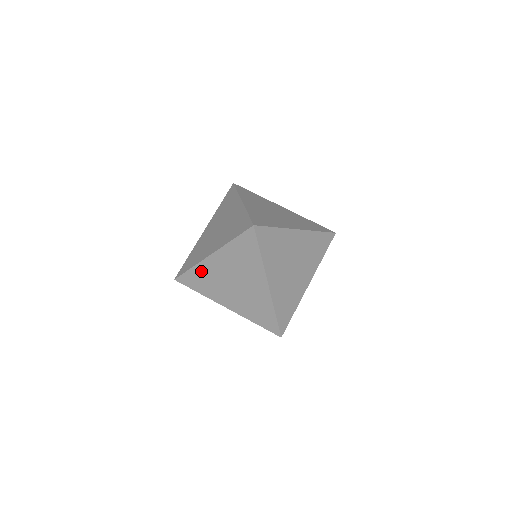
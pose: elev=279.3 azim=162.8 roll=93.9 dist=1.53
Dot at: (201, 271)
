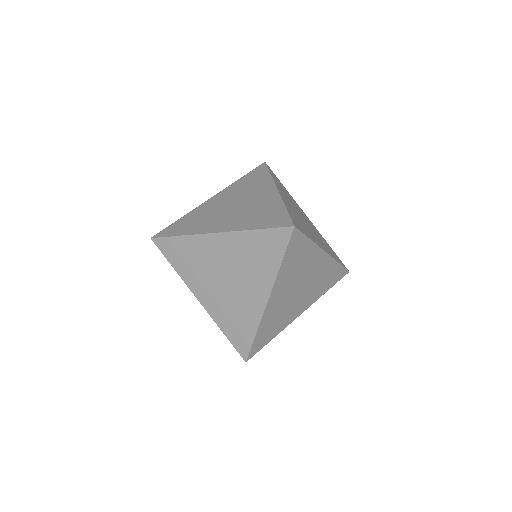
Dot at: (192, 245)
